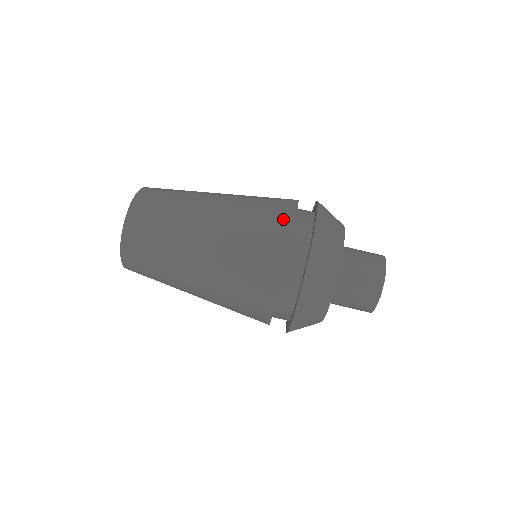
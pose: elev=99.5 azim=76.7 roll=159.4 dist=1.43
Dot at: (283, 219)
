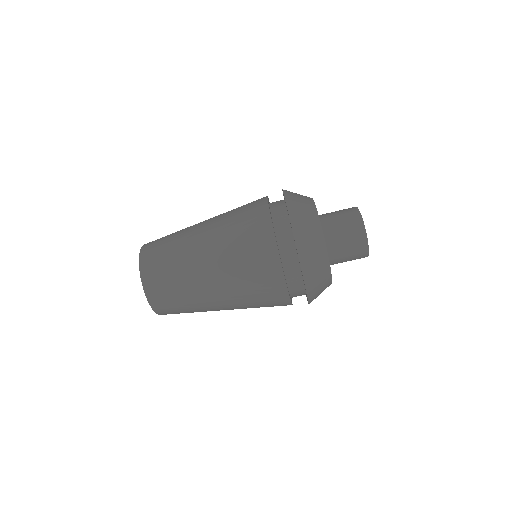
Dot at: (278, 290)
